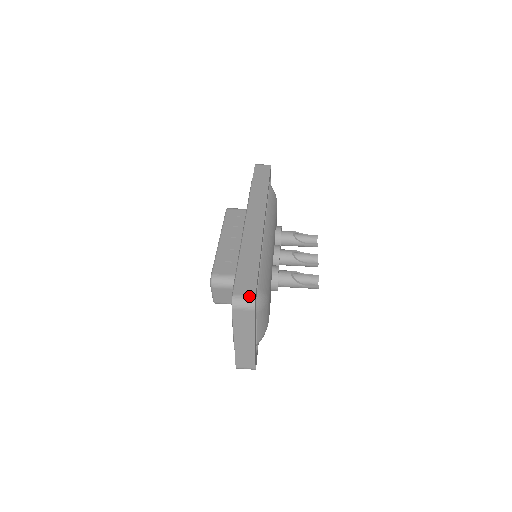
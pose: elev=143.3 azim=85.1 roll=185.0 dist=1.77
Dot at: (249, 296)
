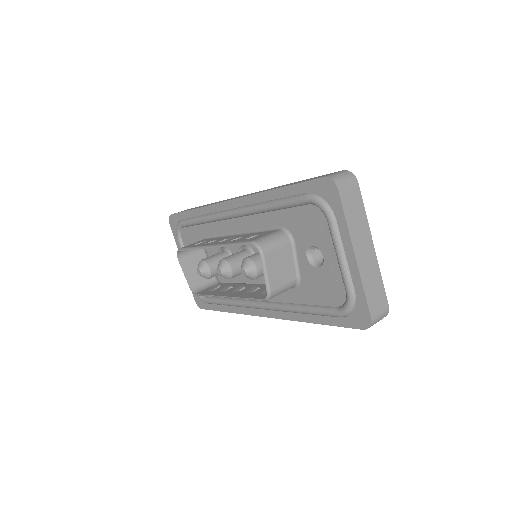
Dot at: (339, 171)
